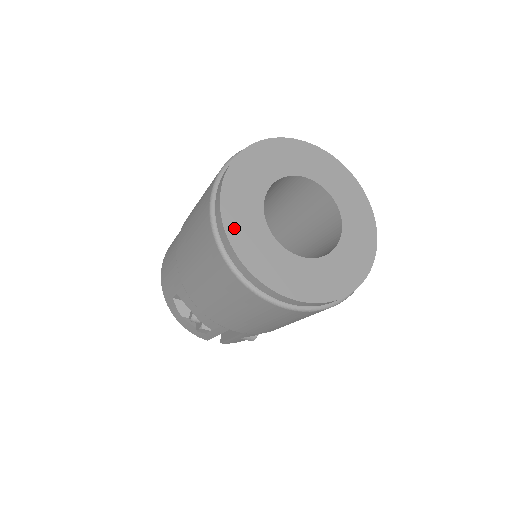
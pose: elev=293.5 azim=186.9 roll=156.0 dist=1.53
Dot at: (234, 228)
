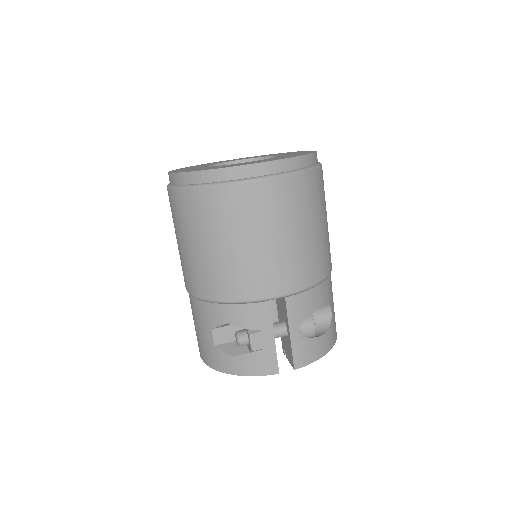
Dot at: occluded
